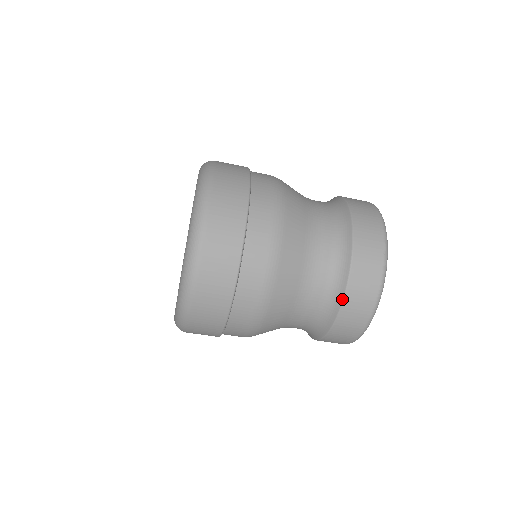
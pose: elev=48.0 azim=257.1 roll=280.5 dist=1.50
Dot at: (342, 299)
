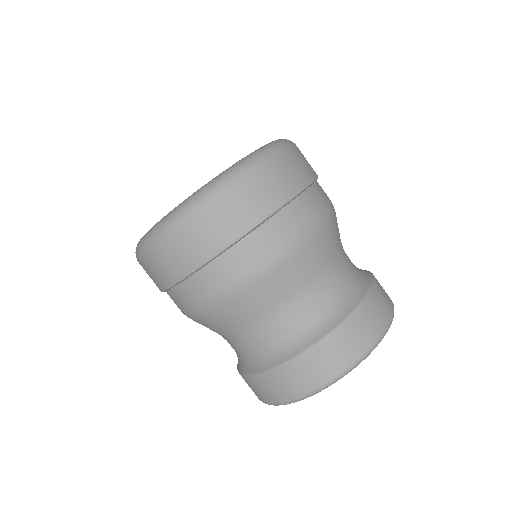
Dot at: (317, 341)
